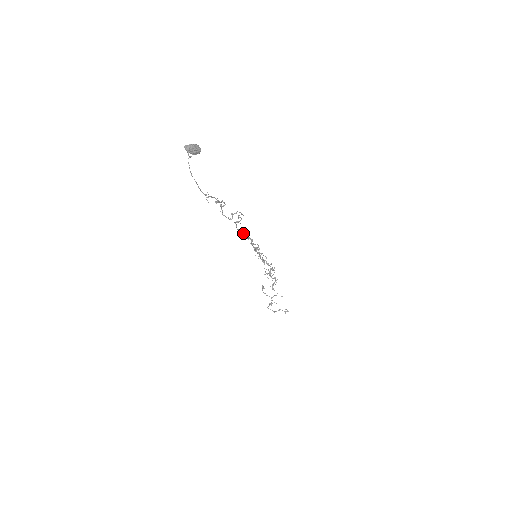
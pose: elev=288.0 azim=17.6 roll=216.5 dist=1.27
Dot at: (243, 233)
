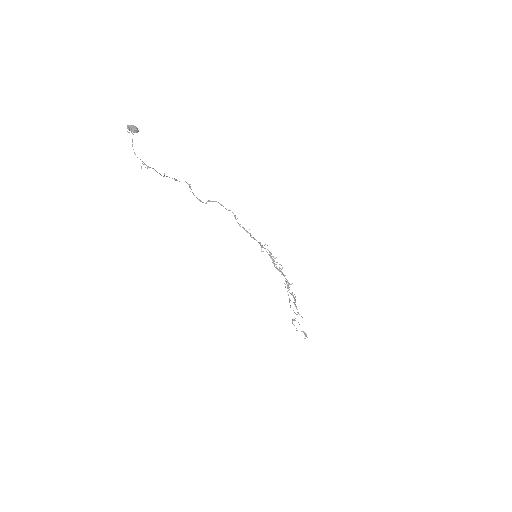
Dot at: occluded
